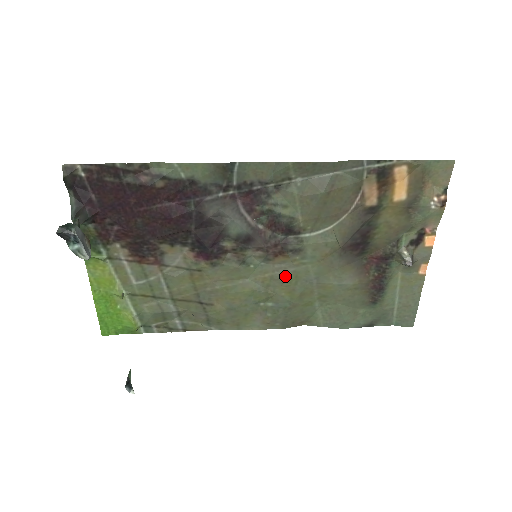
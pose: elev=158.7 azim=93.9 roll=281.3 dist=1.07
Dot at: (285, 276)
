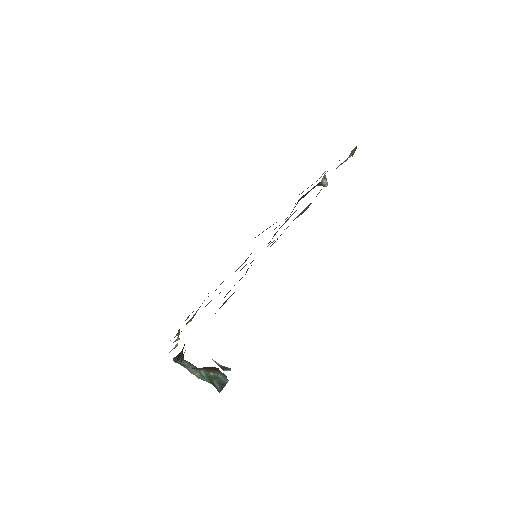
Dot at: occluded
